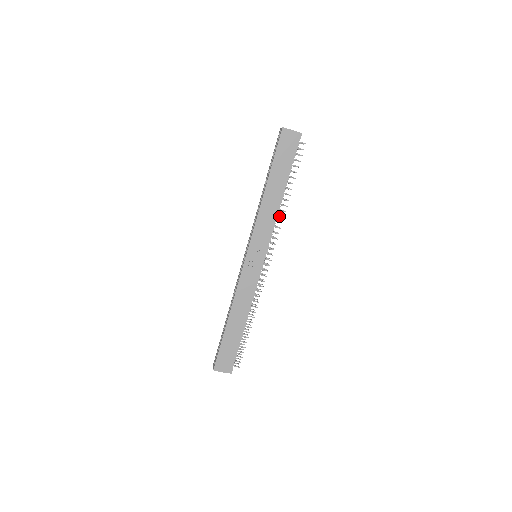
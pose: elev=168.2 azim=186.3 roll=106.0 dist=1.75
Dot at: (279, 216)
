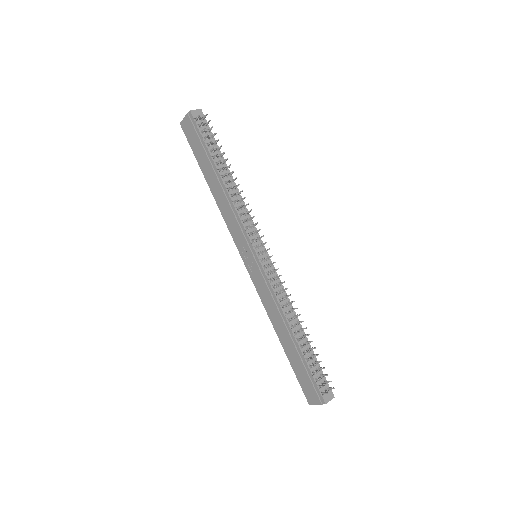
Dot at: (235, 202)
